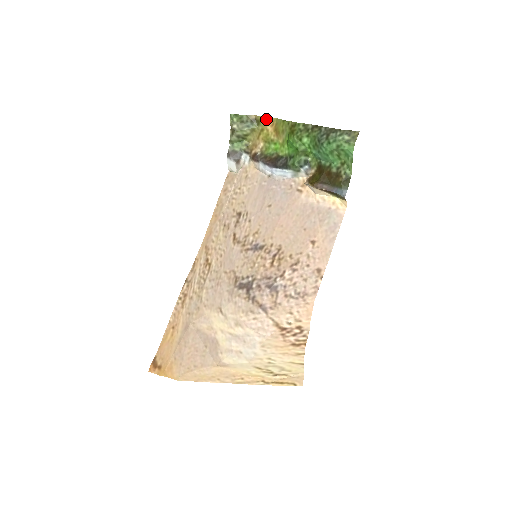
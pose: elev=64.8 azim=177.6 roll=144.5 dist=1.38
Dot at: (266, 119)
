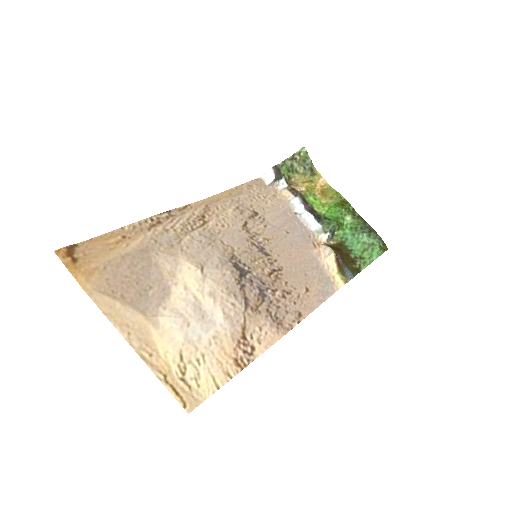
Dot at: (321, 178)
